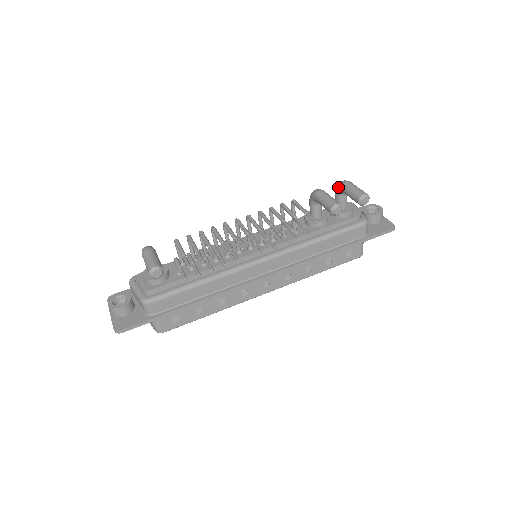
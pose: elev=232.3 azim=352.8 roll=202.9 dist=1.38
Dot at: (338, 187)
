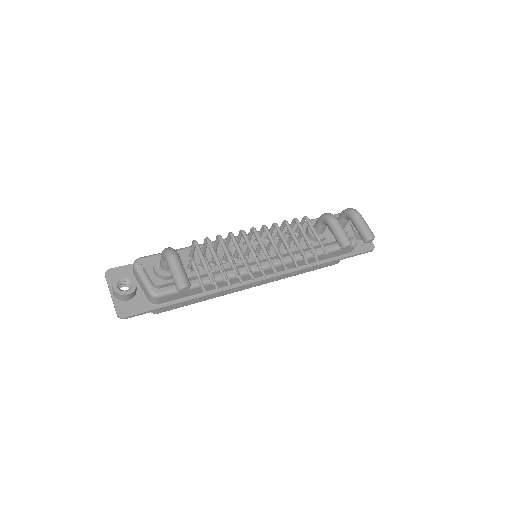
Dot at: (348, 214)
